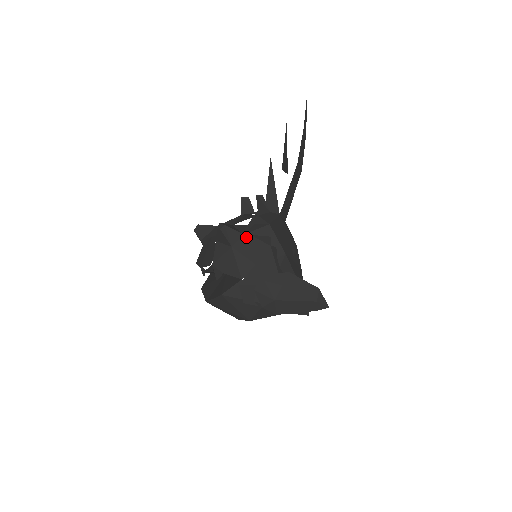
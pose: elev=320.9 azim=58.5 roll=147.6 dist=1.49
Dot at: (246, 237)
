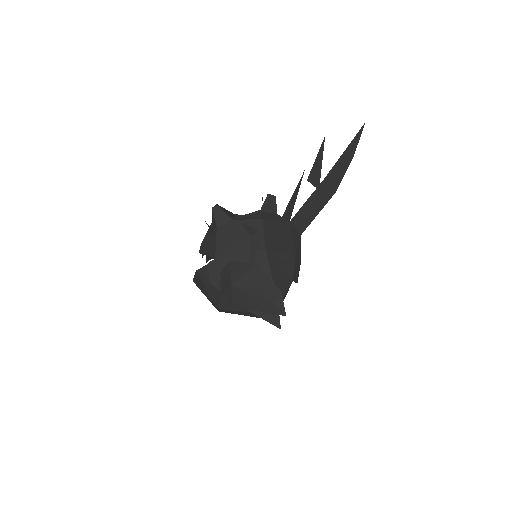
Dot at: (234, 223)
